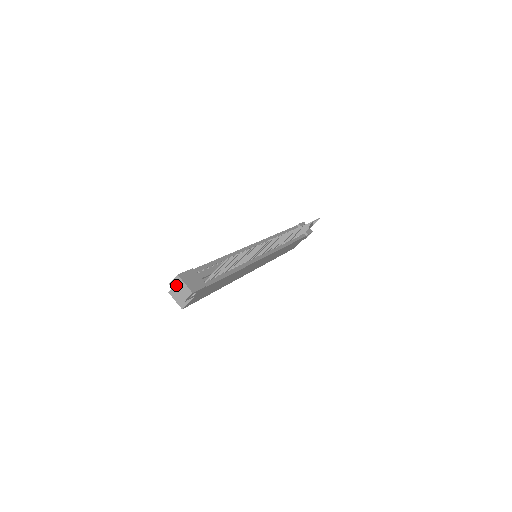
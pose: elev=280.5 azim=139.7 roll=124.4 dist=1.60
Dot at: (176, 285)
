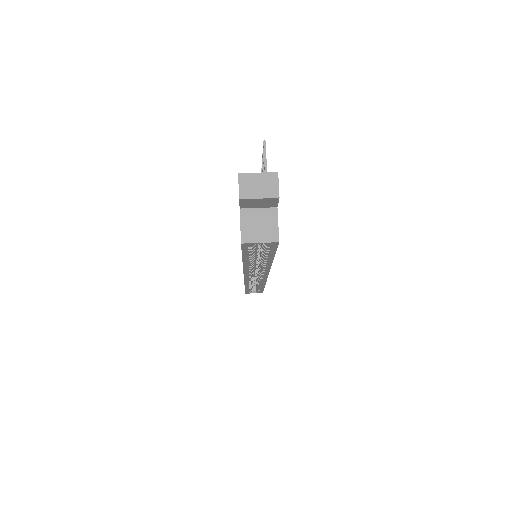
Dot at: (249, 188)
